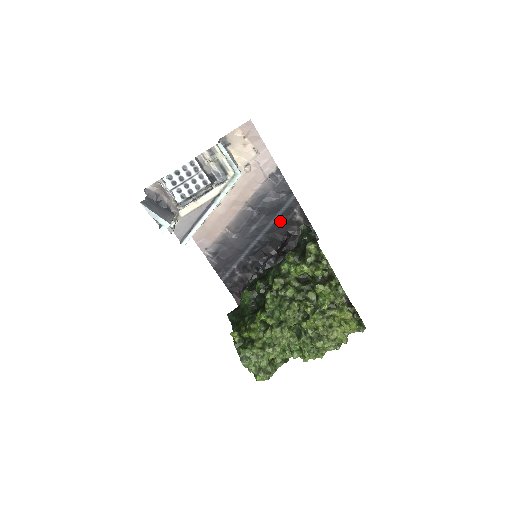
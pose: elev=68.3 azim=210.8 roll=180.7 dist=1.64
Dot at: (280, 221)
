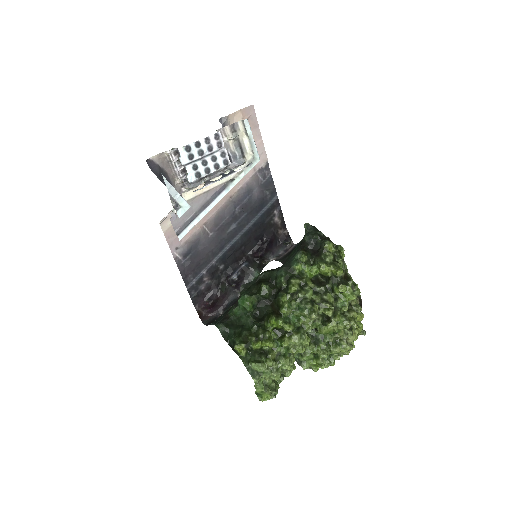
Dot at: (260, 222)
